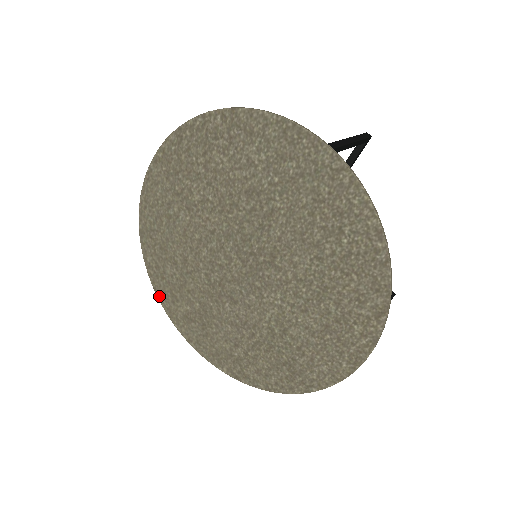
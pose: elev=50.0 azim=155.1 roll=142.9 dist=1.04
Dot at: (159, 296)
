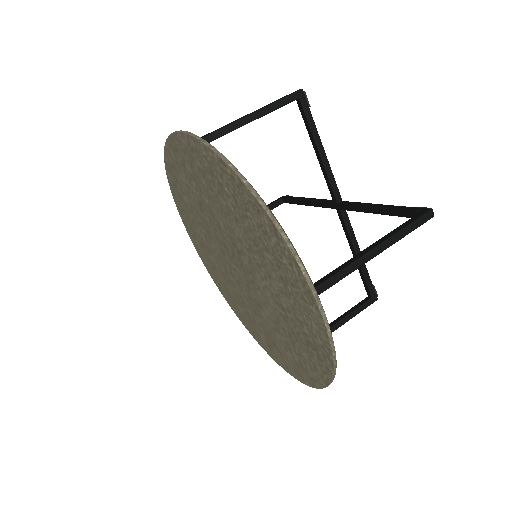
Dot at: (255, 339)
